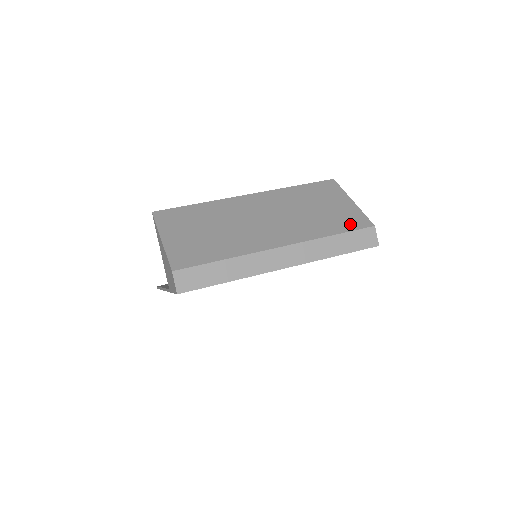
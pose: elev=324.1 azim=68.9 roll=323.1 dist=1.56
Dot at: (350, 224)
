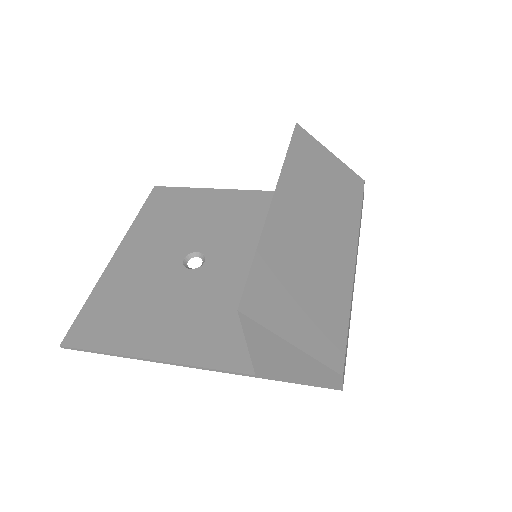
Dot at: (356, 190)
